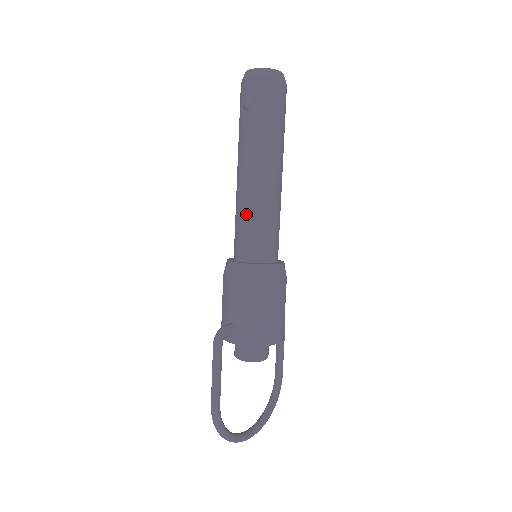
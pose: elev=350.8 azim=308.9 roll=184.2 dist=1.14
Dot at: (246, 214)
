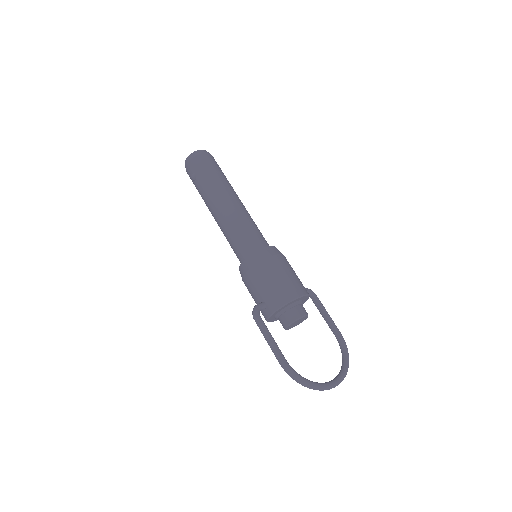
Dot at: (229, 233)
